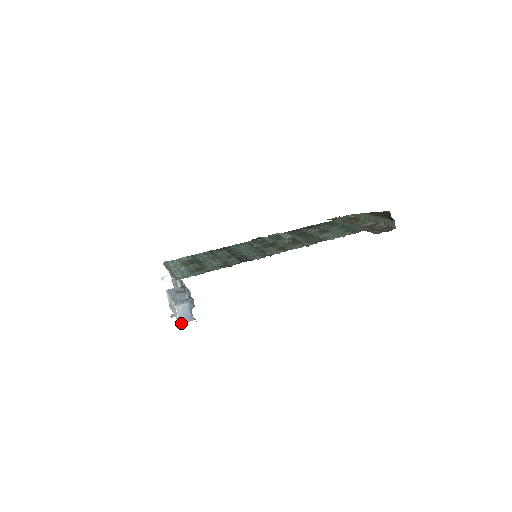
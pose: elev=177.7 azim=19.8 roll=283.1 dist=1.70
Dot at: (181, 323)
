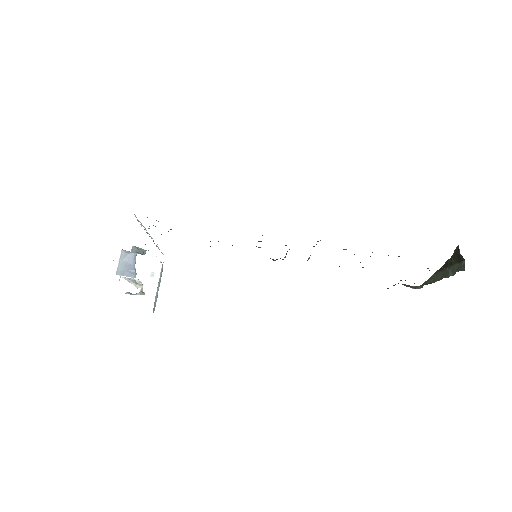
Dot at: (118, 274)
